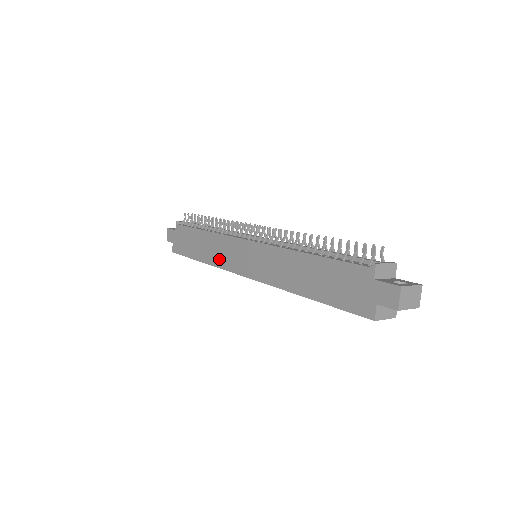
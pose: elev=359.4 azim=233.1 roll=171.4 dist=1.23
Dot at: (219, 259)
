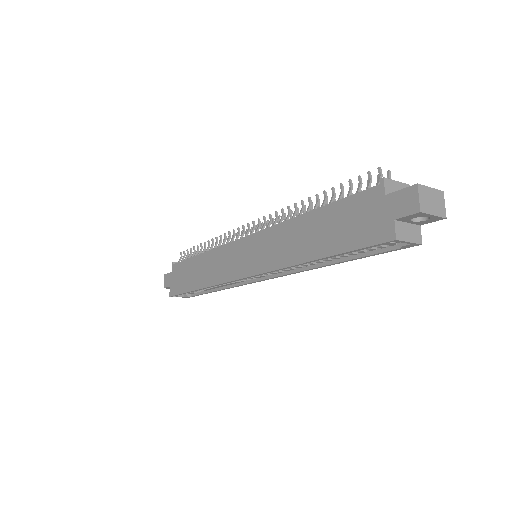
Dot at: (217, 275)
